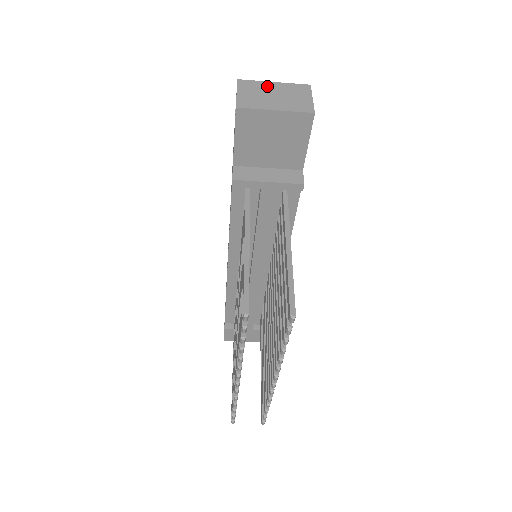
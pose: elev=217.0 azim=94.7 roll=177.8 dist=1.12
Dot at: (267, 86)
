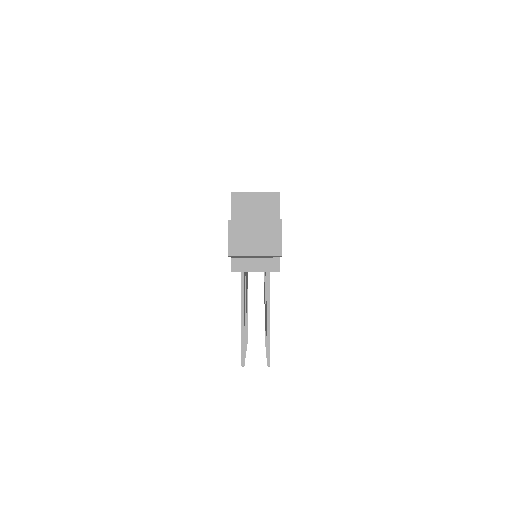
Dot at: (250, 226)
